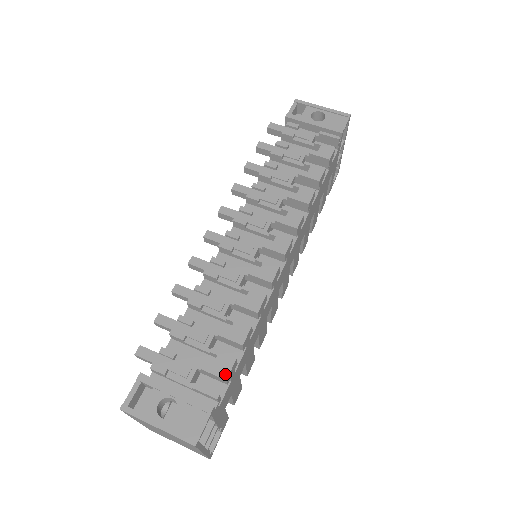
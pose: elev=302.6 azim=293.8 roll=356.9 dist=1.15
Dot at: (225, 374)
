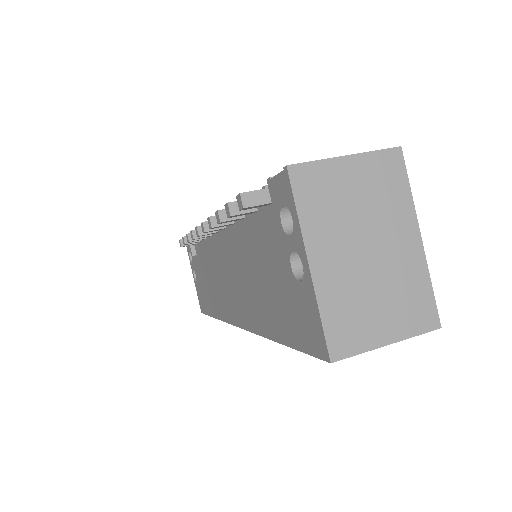
Dot at: occluded
